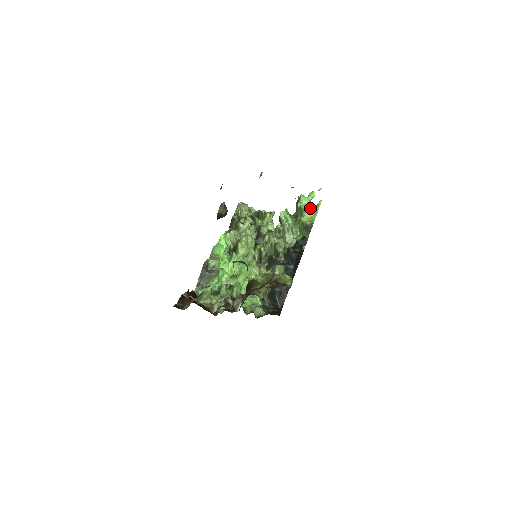
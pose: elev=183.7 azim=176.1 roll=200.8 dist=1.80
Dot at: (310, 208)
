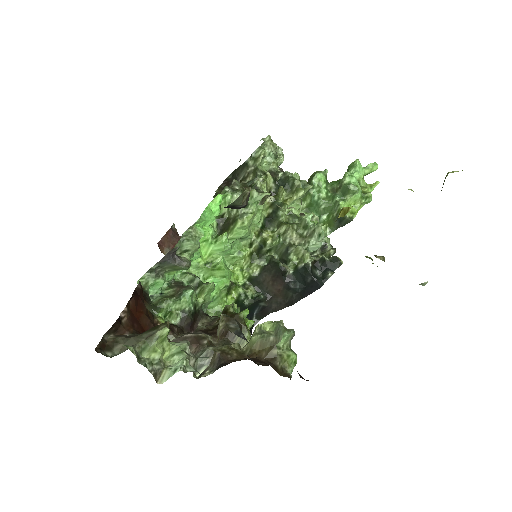
Dot at: (360, 191)
